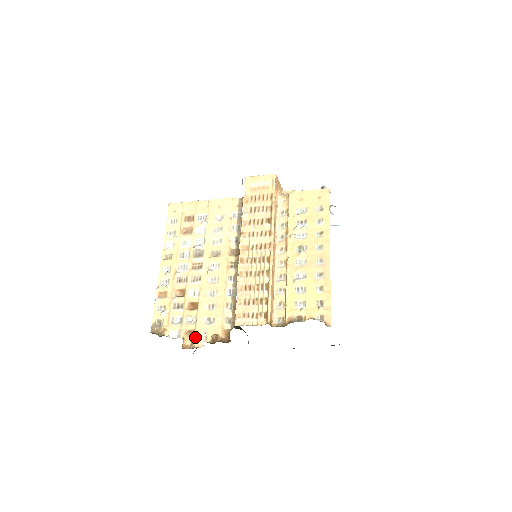
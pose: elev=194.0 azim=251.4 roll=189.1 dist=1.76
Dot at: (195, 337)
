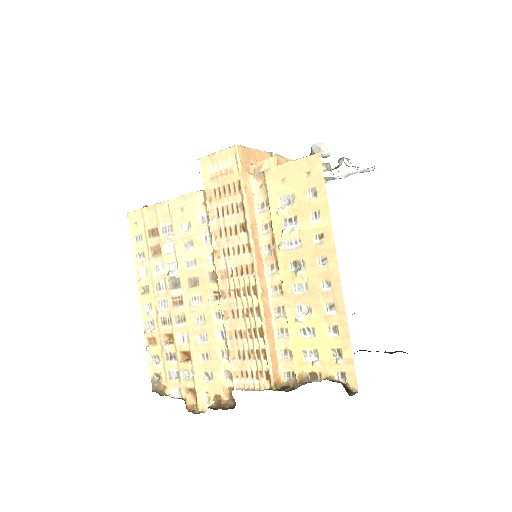
Dot at: (197, 398)
